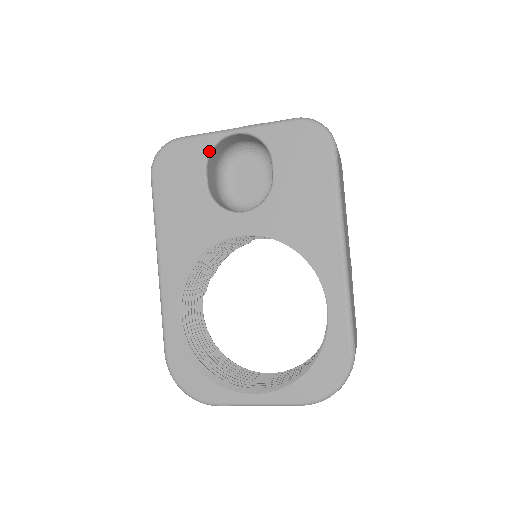
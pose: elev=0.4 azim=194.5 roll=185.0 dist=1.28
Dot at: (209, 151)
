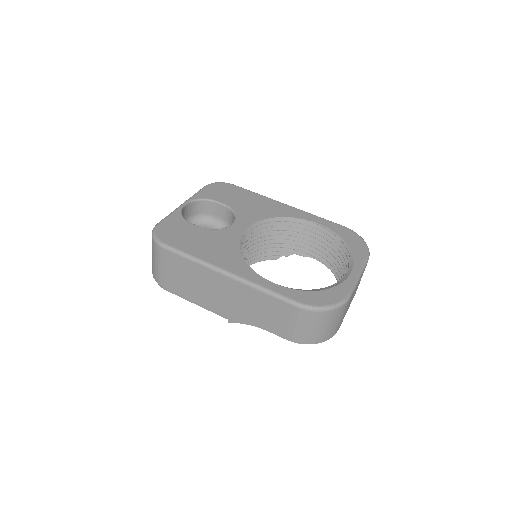
Dot at: (182, 216)
